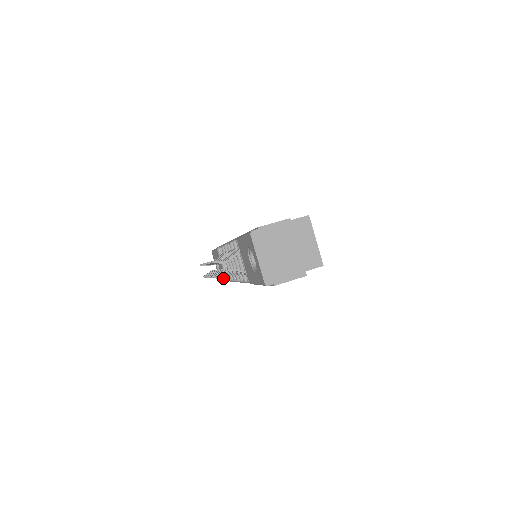
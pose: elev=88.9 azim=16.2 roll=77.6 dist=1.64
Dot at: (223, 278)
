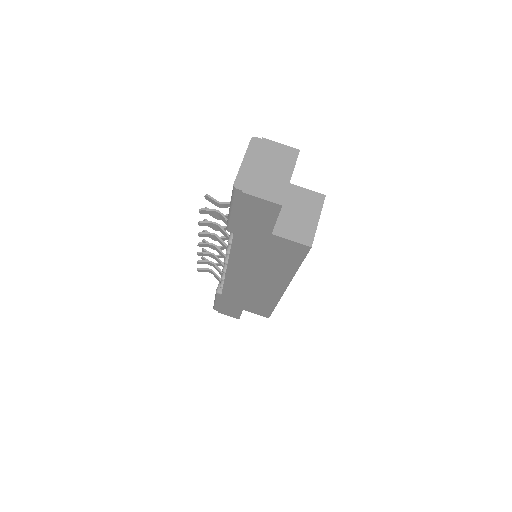
Dot at: occluded
